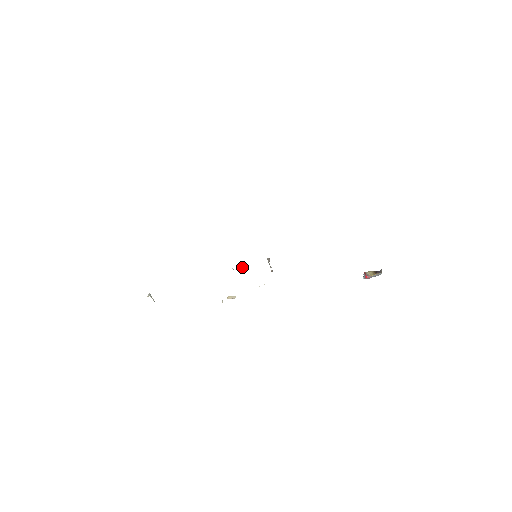
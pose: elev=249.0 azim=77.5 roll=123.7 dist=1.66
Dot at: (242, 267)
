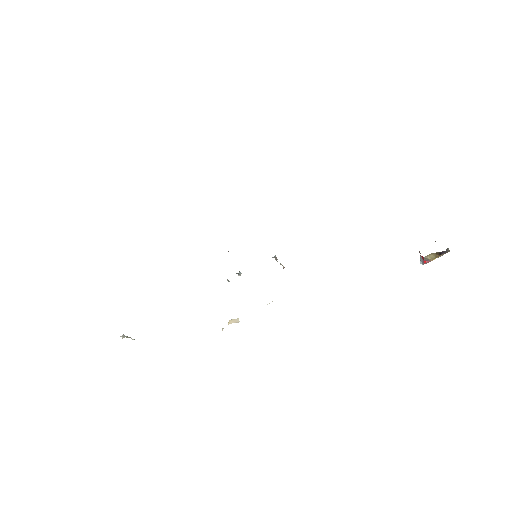
Dot at: (240, 275)
